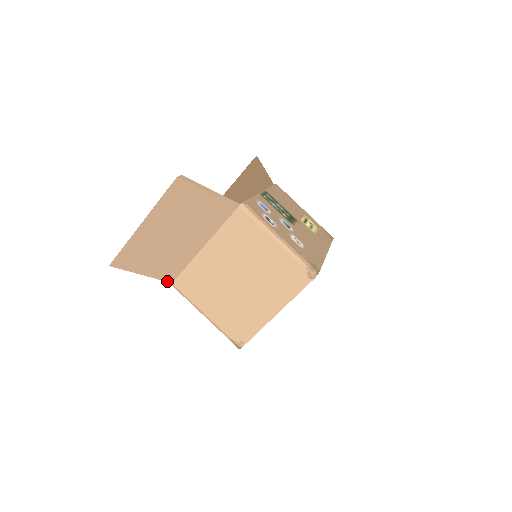
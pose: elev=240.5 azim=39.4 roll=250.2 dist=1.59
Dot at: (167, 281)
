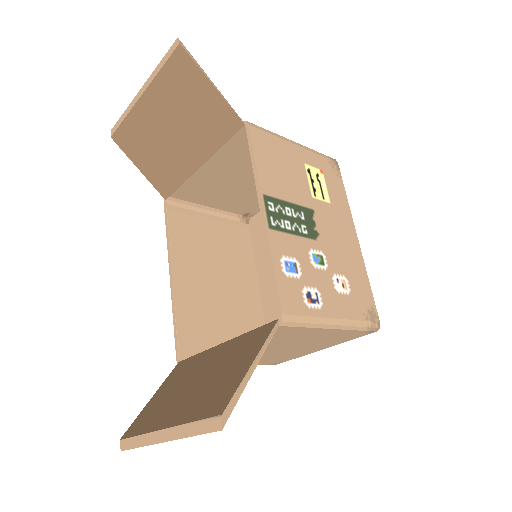
Dot at: occluded
